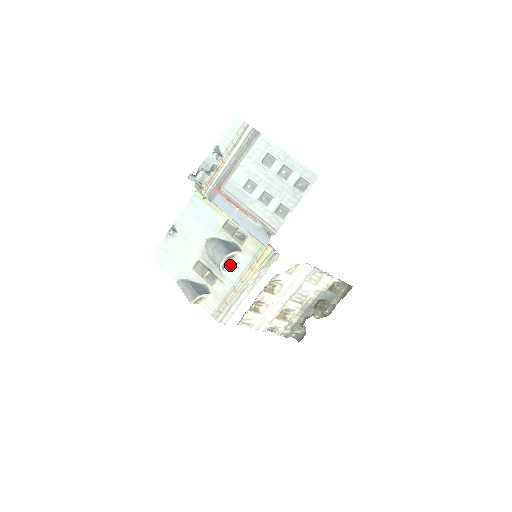
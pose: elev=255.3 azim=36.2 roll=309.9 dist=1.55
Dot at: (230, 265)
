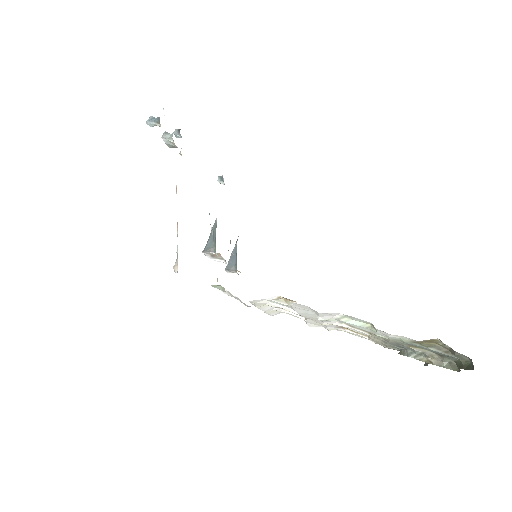
Dot at: (224, 259)
